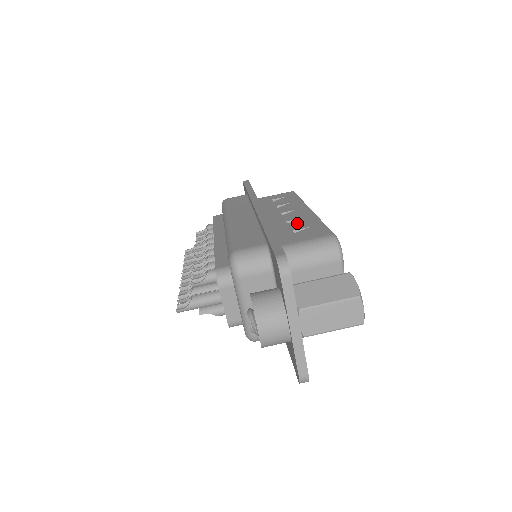
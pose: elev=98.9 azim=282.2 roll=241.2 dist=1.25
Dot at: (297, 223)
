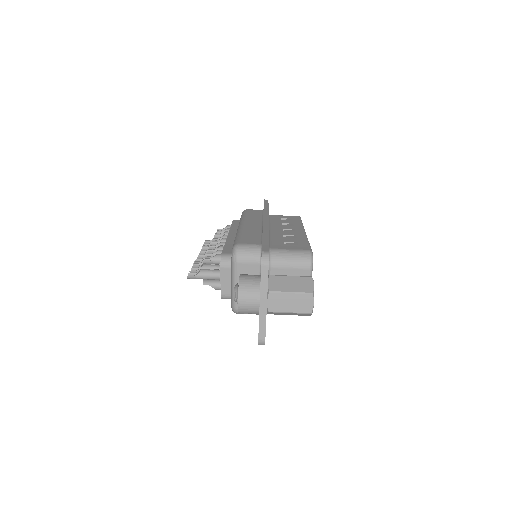
Dot at: (290, 238)
